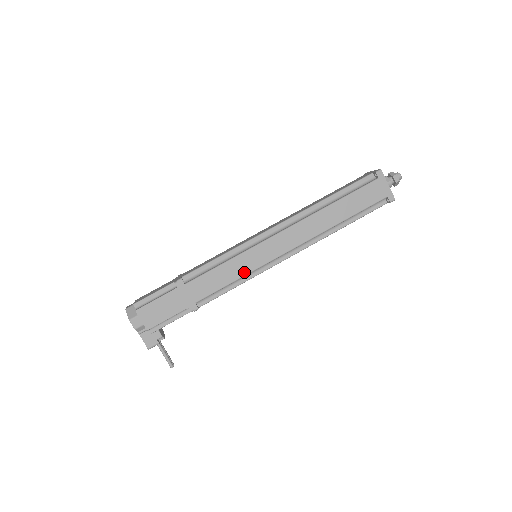
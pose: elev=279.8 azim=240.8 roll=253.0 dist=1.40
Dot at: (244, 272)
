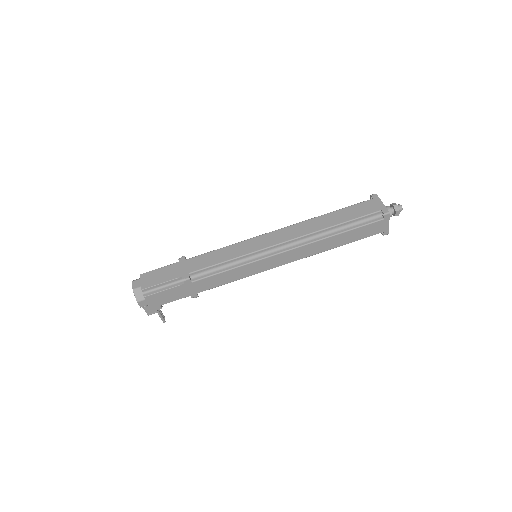
Dot at: (244, 276)
